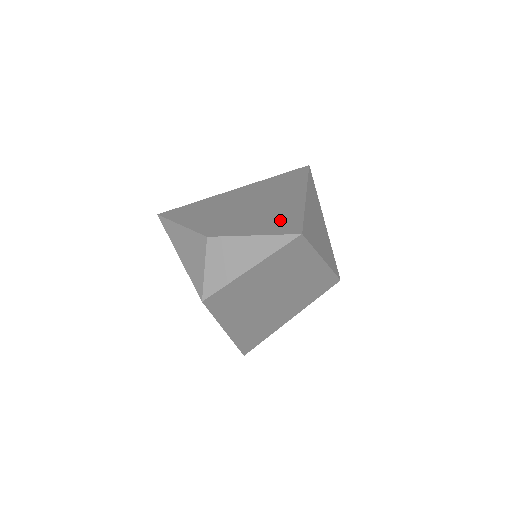
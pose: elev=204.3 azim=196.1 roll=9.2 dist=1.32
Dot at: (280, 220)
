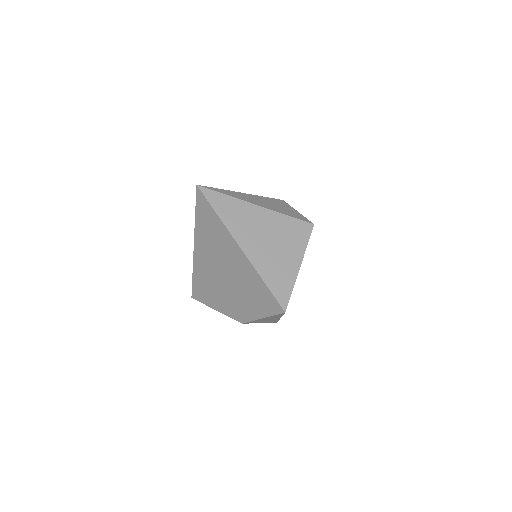
Dot at: (259, 296)
